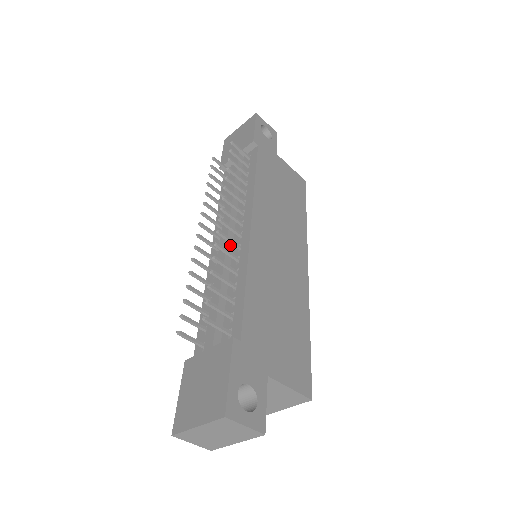
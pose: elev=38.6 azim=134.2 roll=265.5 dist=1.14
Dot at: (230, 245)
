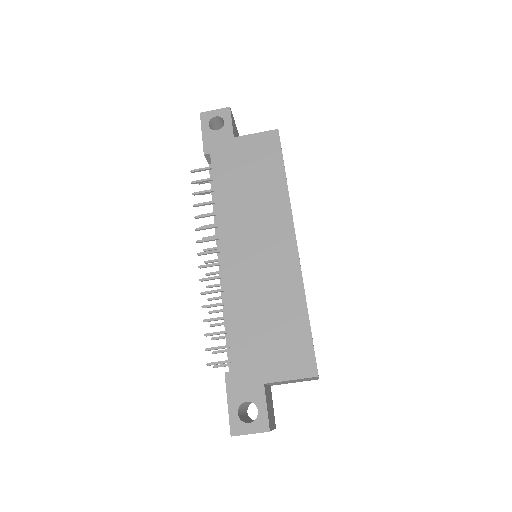
Dot at: occluded
